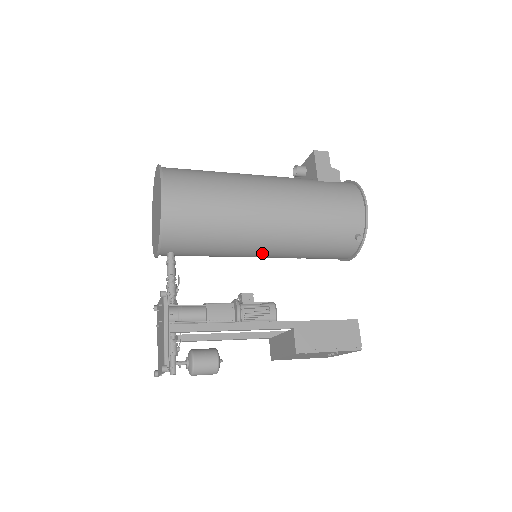
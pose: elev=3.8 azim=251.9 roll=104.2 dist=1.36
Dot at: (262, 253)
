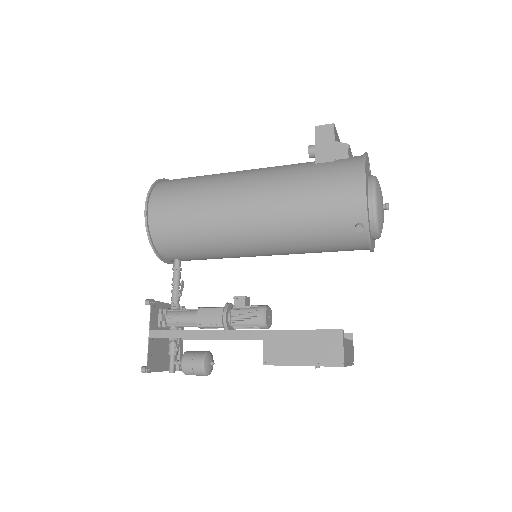
Dot at: (259, 253)
